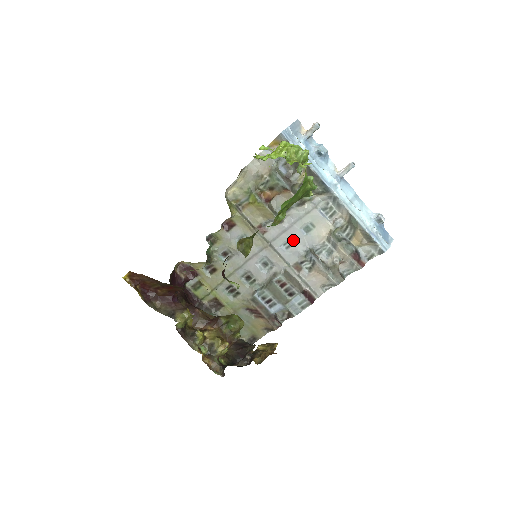
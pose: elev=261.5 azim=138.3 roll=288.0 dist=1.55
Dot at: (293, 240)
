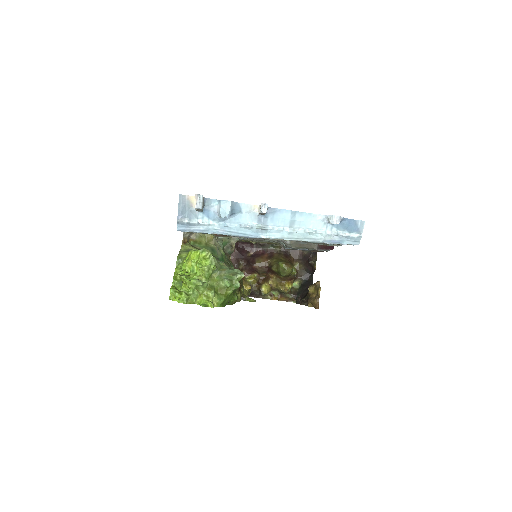
Dot at: occluded
